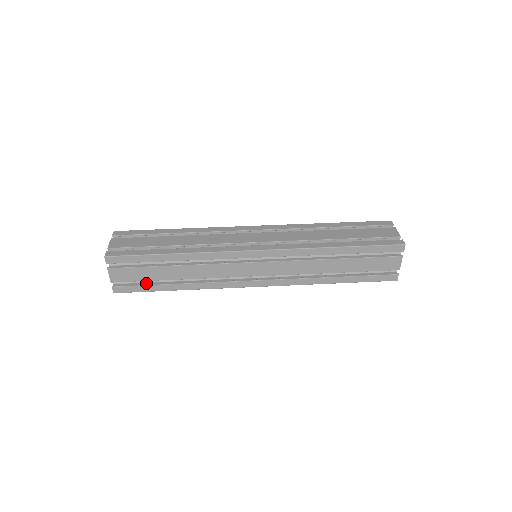
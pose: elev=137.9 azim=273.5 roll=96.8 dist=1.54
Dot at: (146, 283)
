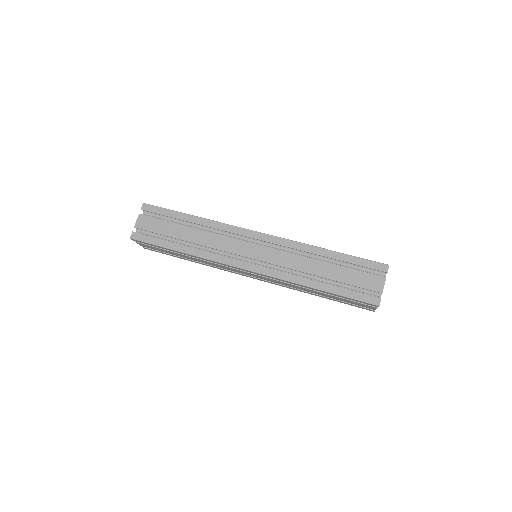
Dot at: occluded
